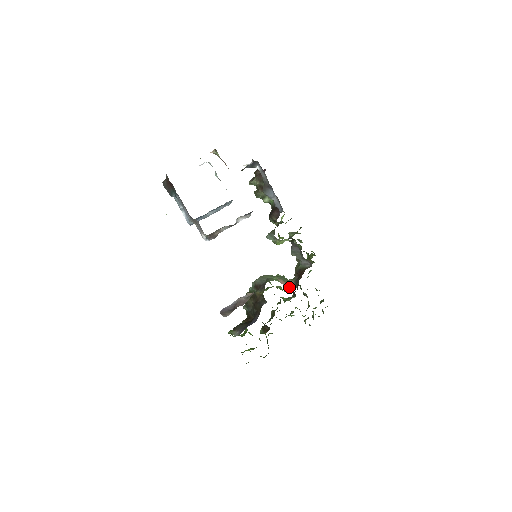
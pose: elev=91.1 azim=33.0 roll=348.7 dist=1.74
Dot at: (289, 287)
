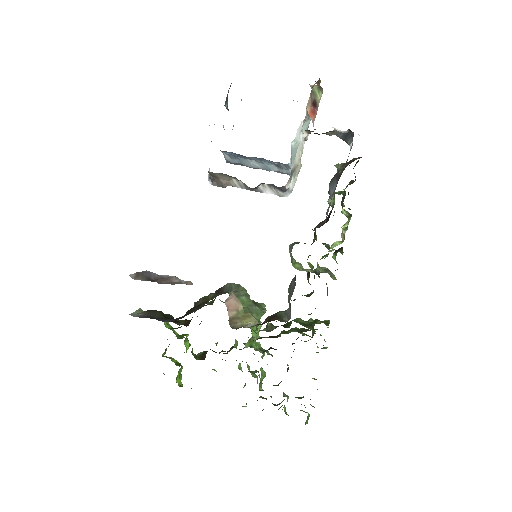
Dot at: (233, 319)
